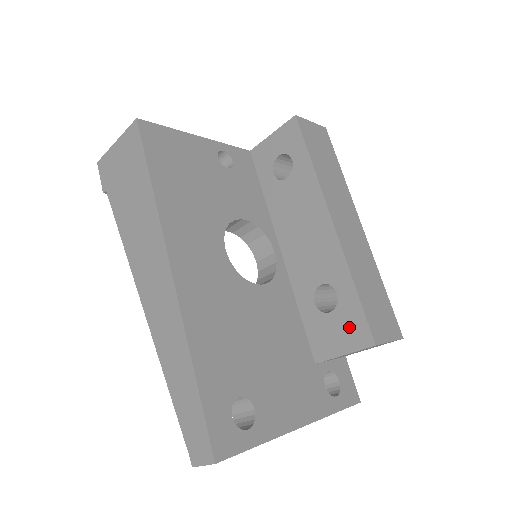
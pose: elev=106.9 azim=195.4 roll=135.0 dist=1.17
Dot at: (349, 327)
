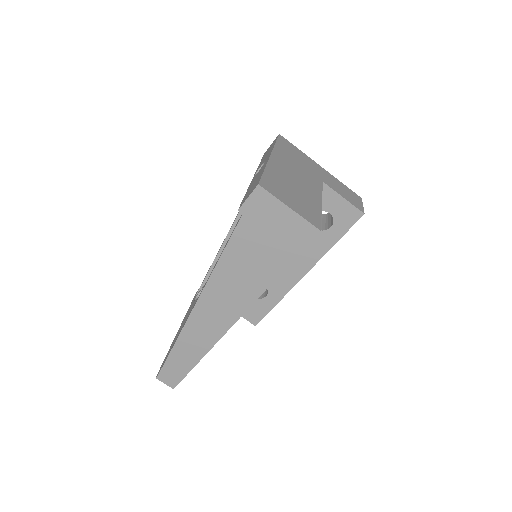
Dot at: (254, 310)
